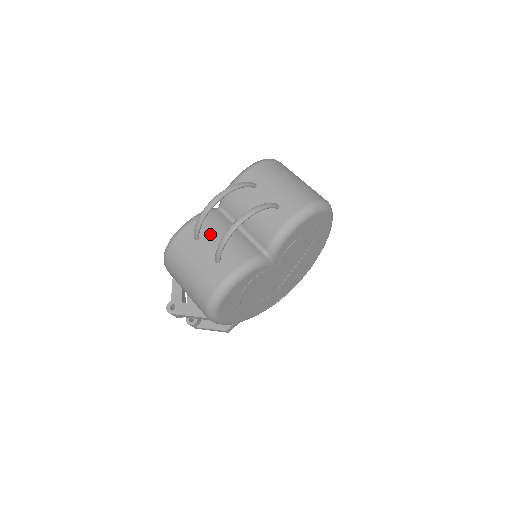
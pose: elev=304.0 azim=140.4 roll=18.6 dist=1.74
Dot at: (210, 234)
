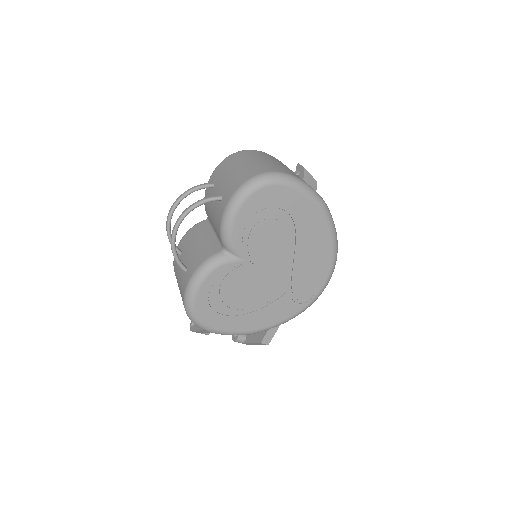
Dot at: (188, 246)
